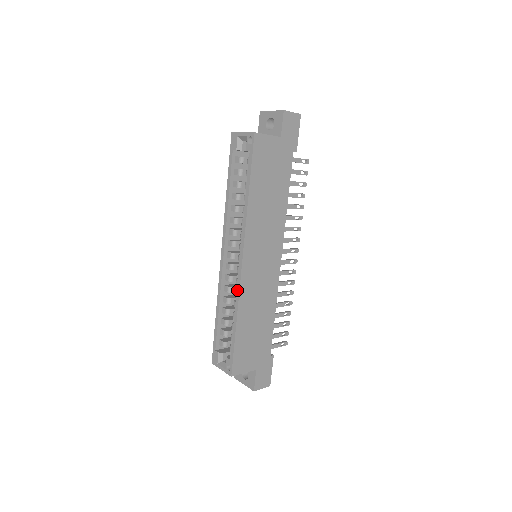
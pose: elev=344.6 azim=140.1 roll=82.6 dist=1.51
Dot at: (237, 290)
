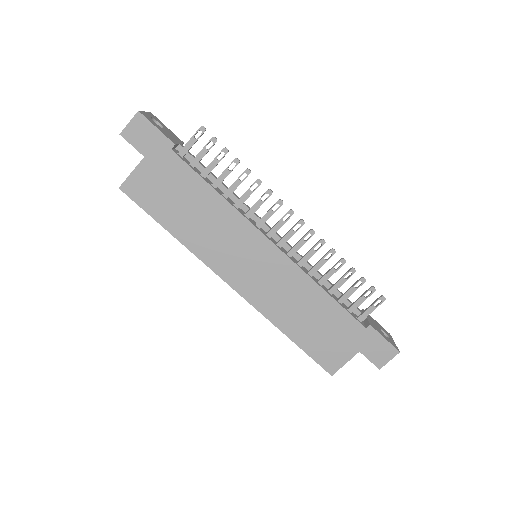
Dot at: (256, 309)
